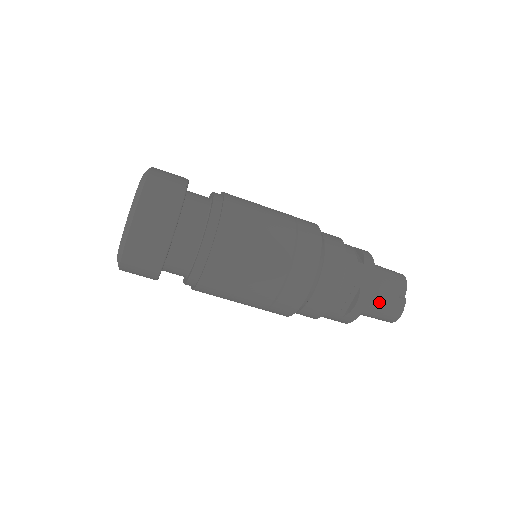
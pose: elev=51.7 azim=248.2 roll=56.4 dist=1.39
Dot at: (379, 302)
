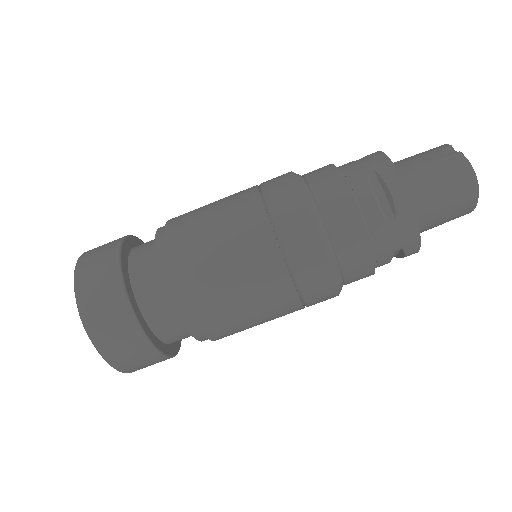
Dot at: (425, 175)
